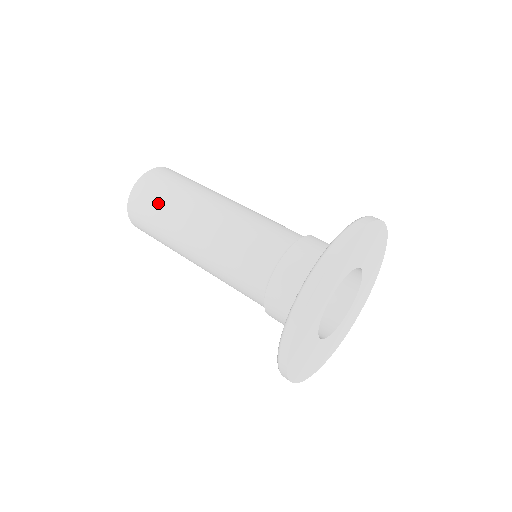
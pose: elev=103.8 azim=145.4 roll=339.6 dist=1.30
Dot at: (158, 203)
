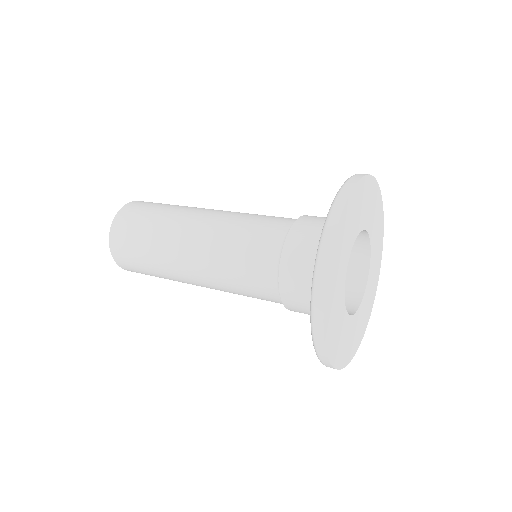
Dot at: (139, 248)
